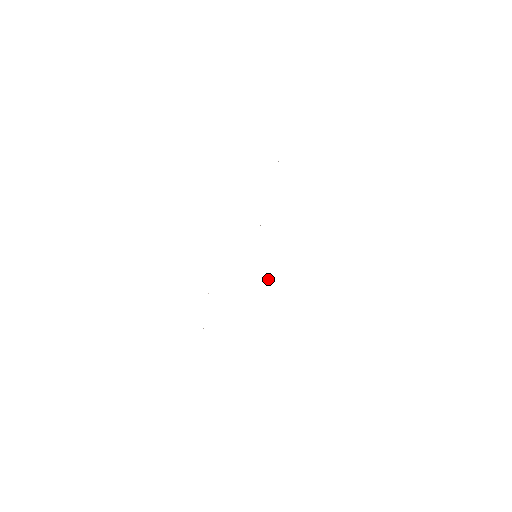
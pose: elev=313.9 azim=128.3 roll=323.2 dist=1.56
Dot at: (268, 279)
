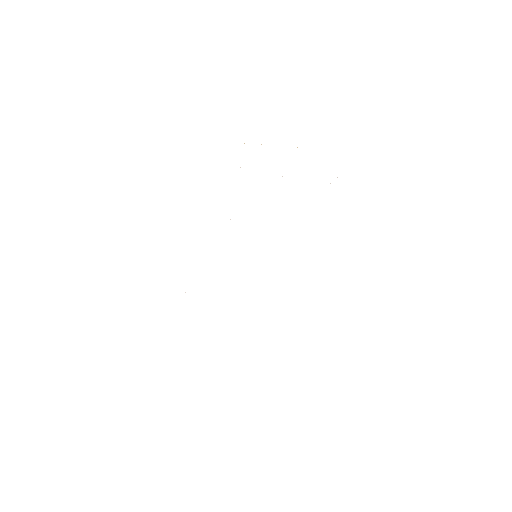
Dot at: occluded
